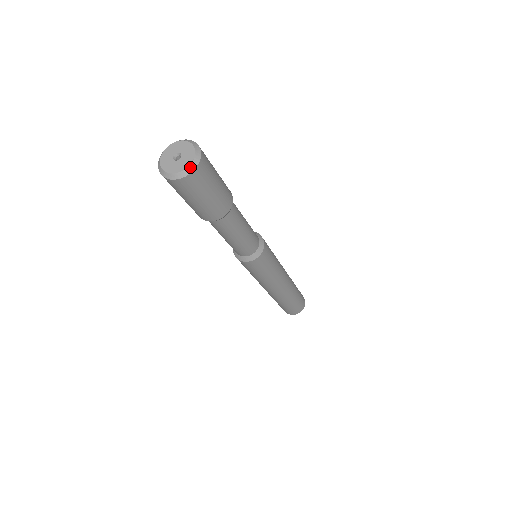
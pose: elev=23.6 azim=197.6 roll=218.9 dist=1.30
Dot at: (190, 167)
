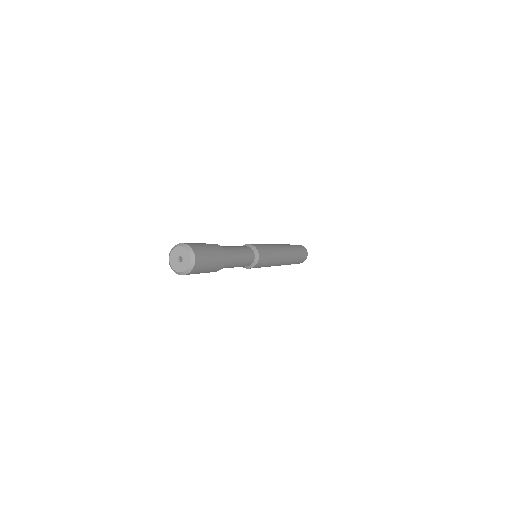
Dot at: (181, 273)
